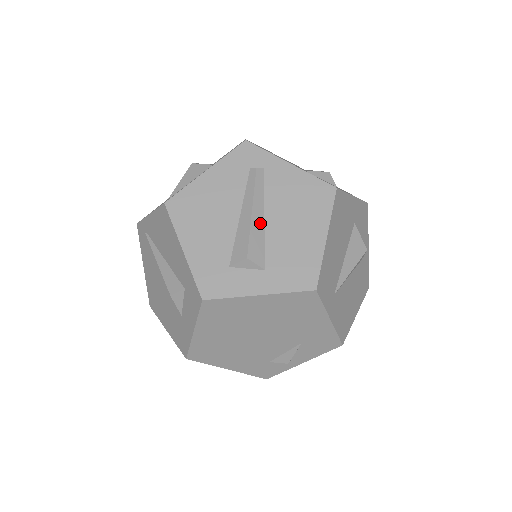
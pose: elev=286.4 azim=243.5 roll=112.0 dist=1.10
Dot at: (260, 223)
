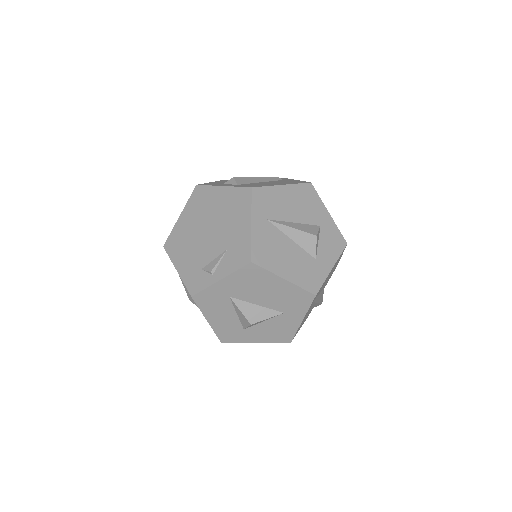
Dot at: (256, 181)
